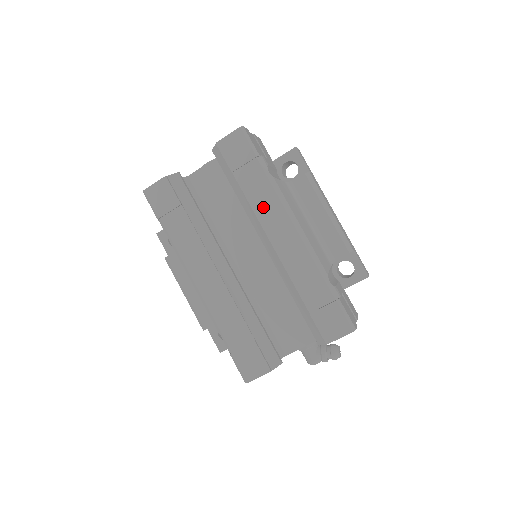
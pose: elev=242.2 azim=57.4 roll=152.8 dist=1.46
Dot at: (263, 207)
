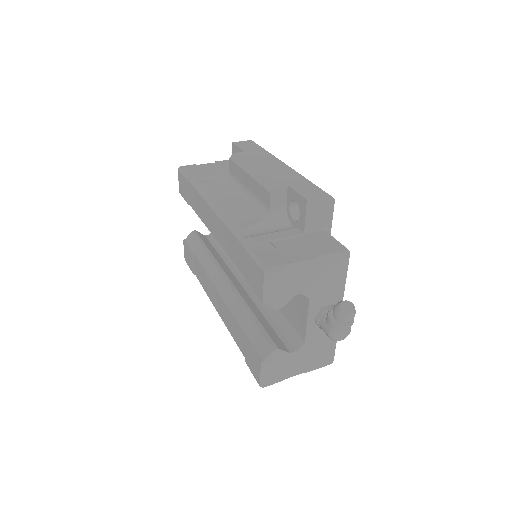
Dot at: (202, 213)
